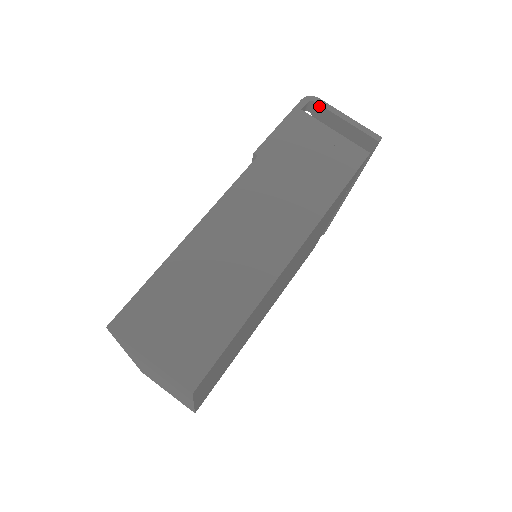
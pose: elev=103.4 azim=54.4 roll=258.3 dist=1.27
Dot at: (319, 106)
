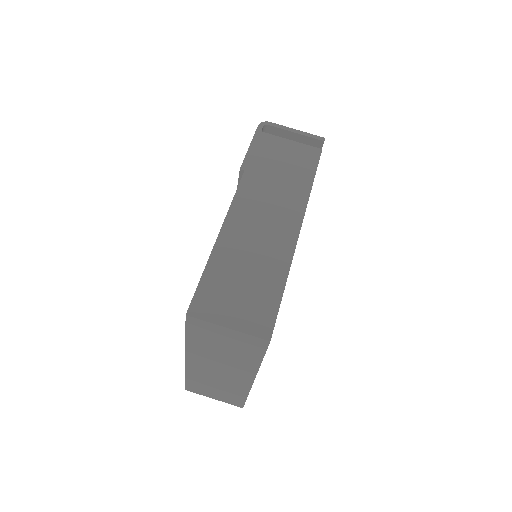
Dot at: (272, 127)
